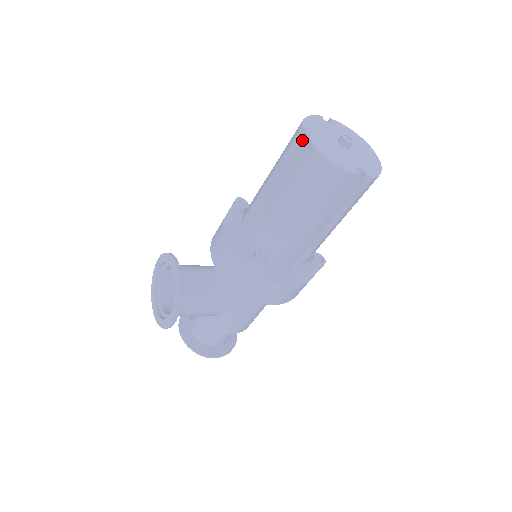
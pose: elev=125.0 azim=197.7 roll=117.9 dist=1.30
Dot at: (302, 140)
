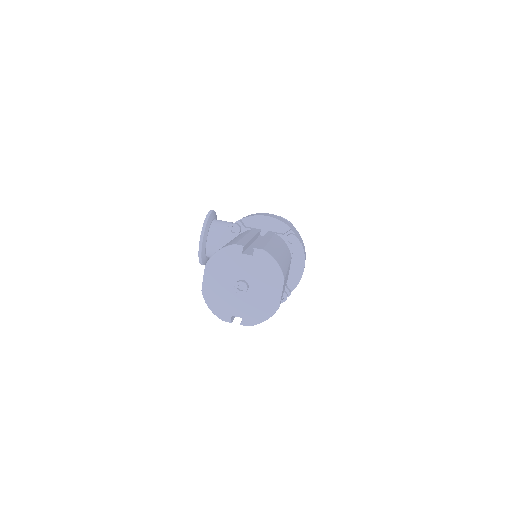
Dot at: occluded
